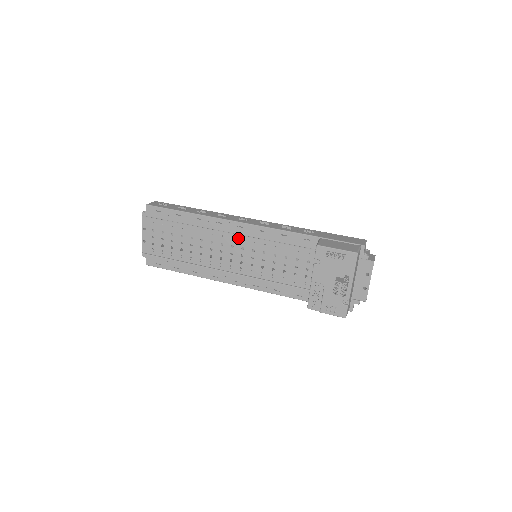
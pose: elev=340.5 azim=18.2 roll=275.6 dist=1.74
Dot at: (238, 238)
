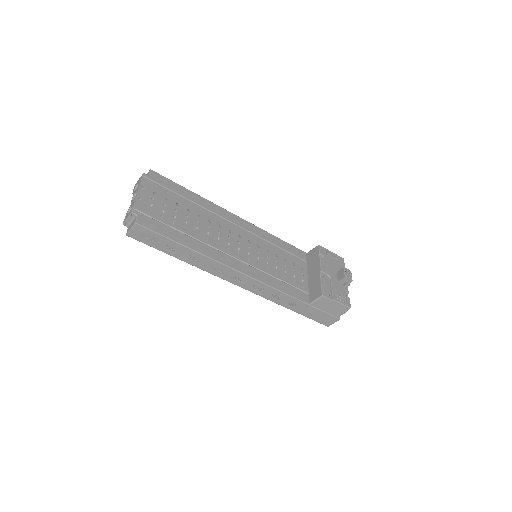
Dot at: (245, 232)
